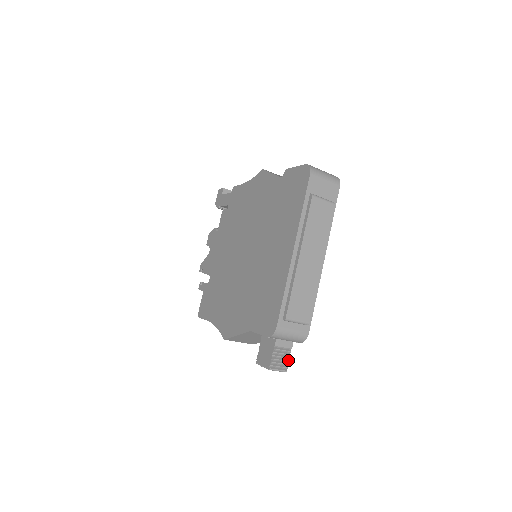
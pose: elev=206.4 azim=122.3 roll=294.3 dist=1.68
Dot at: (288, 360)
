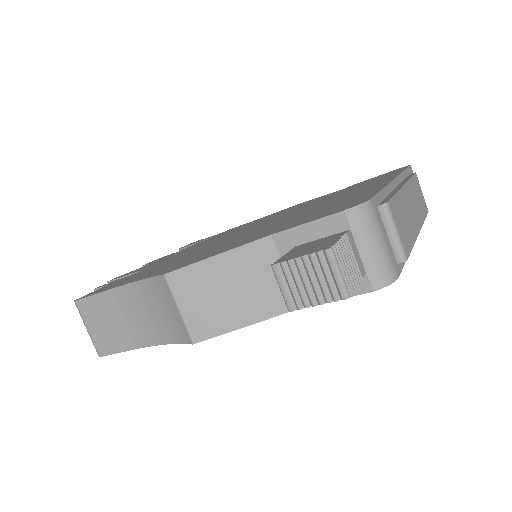
Dot at: (354, 285)
